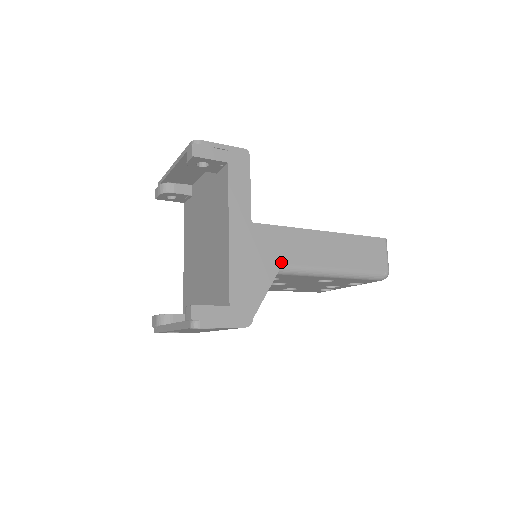
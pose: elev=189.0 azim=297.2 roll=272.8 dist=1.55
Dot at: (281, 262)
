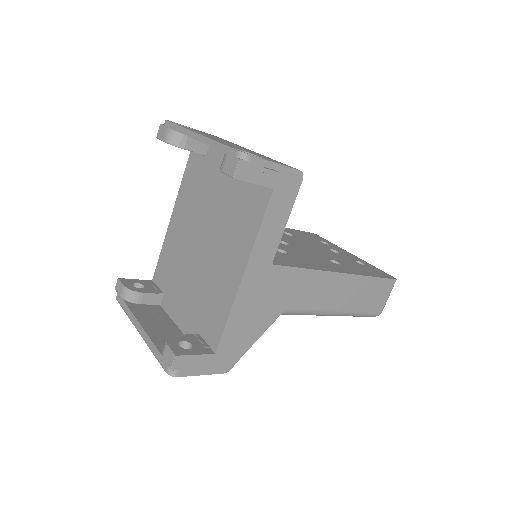
Dot at: (285, 307)
